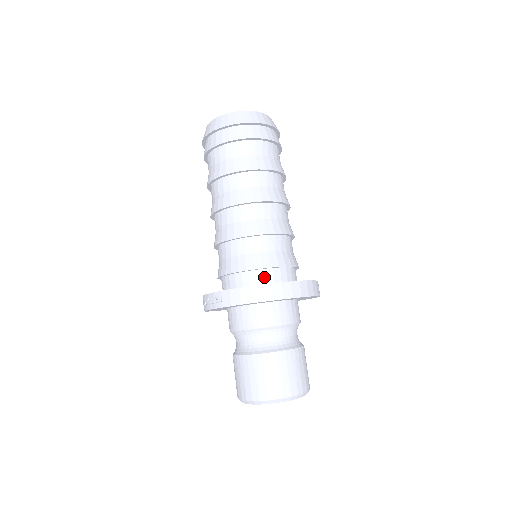
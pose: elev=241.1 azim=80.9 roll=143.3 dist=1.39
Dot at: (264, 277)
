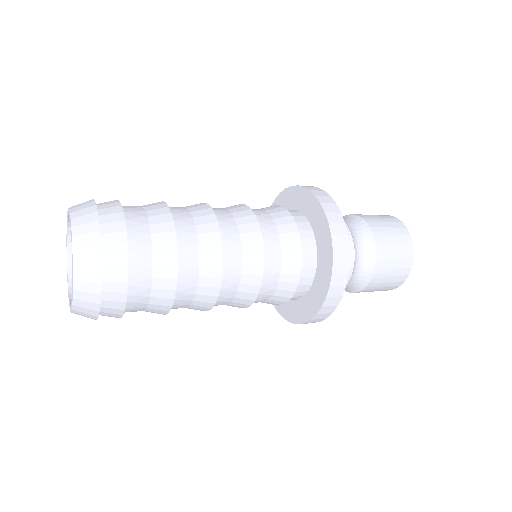
Dot at: (294, 297)
